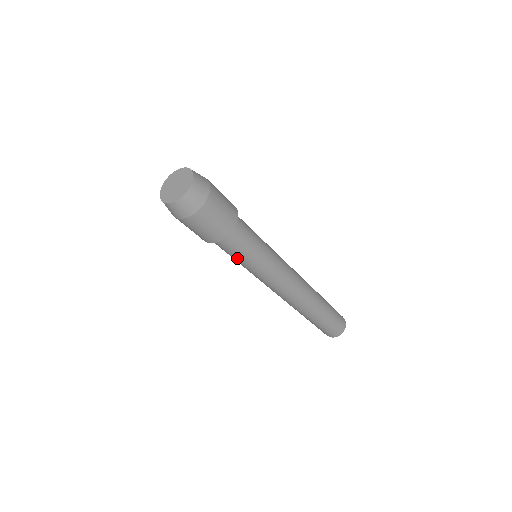
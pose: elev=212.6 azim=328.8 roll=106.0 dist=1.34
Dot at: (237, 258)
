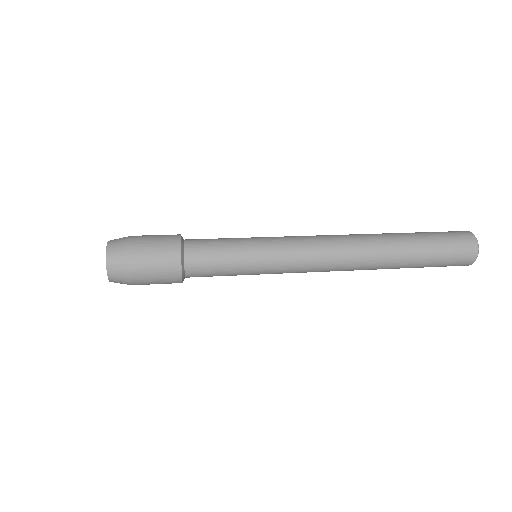
Dot at: occluded
